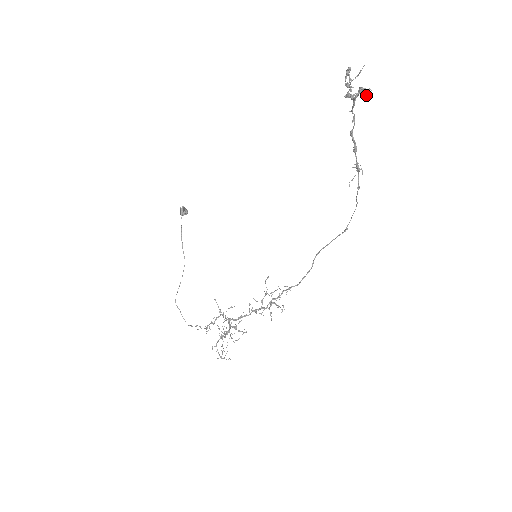
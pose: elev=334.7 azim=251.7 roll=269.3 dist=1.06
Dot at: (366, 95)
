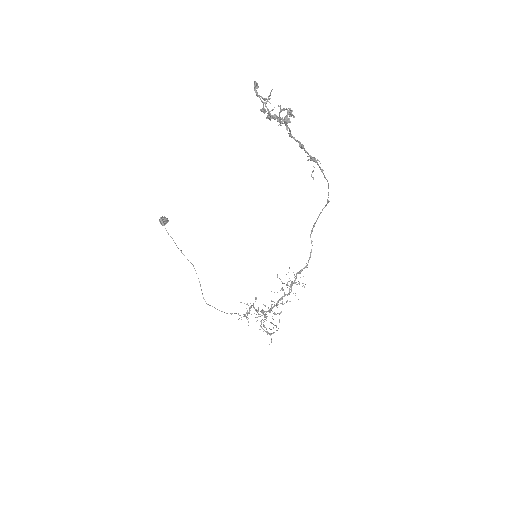
Dot at: occluded
